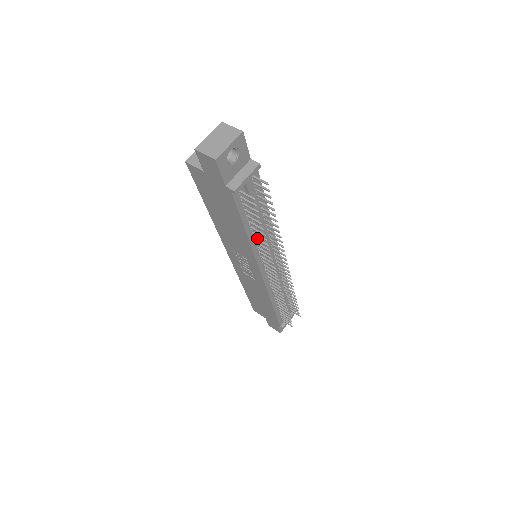
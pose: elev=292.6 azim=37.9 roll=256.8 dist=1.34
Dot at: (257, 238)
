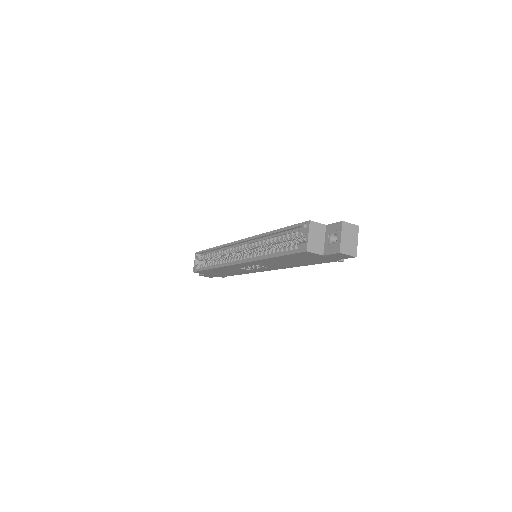
Dot at: occluded
